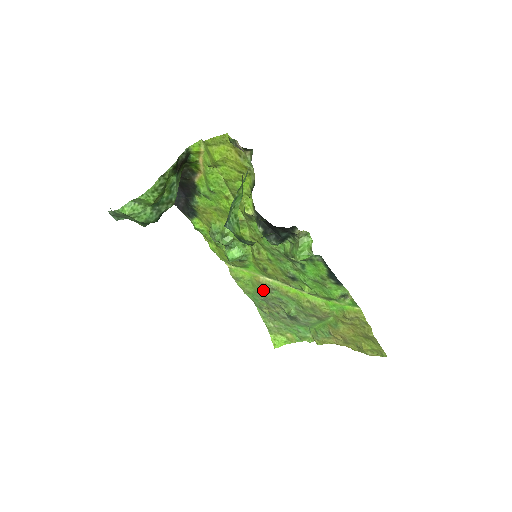
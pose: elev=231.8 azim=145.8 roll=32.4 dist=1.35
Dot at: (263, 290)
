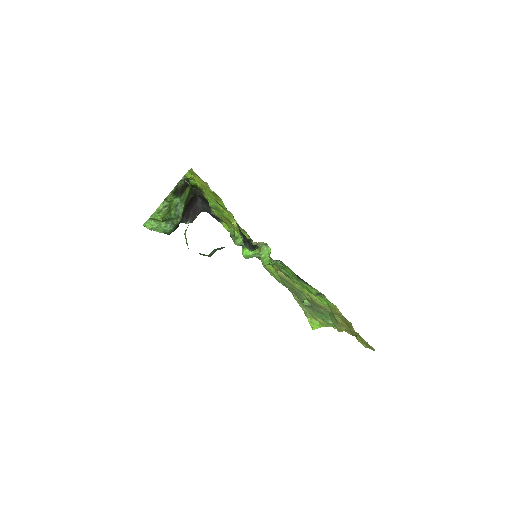
Dot at: (284, 281)
